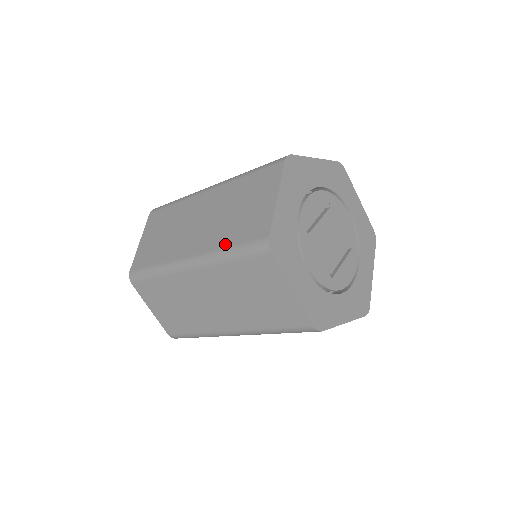
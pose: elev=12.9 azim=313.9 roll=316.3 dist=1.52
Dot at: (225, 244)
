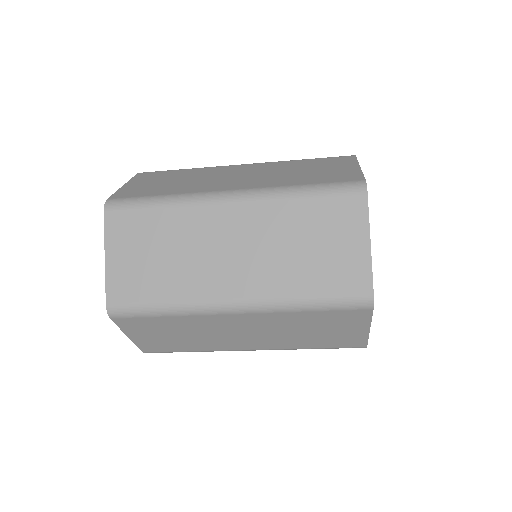
Dot at: (297, 183)
